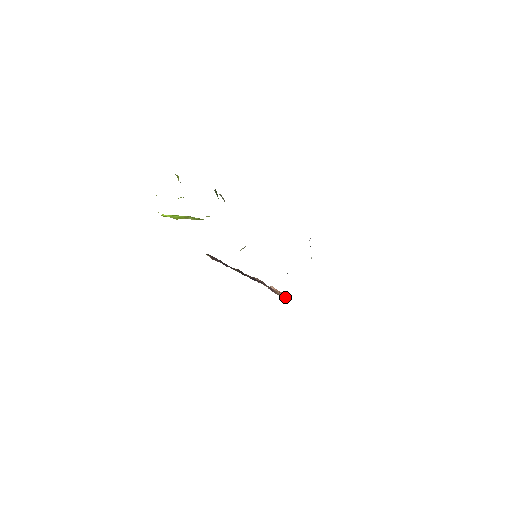
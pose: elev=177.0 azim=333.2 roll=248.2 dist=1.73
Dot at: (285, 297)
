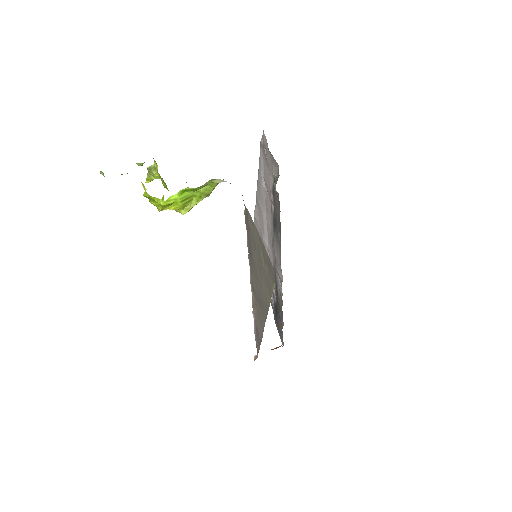
Dot at: occluded
